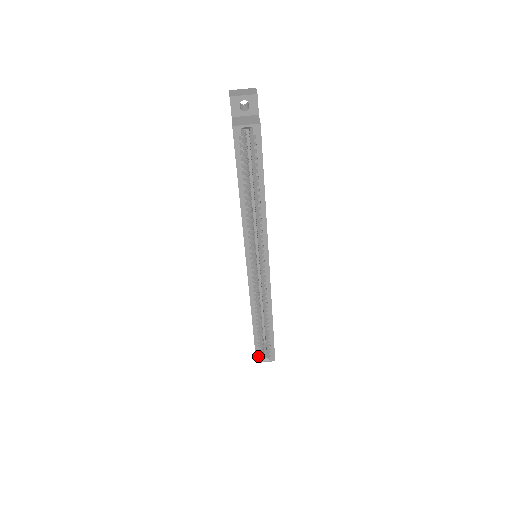
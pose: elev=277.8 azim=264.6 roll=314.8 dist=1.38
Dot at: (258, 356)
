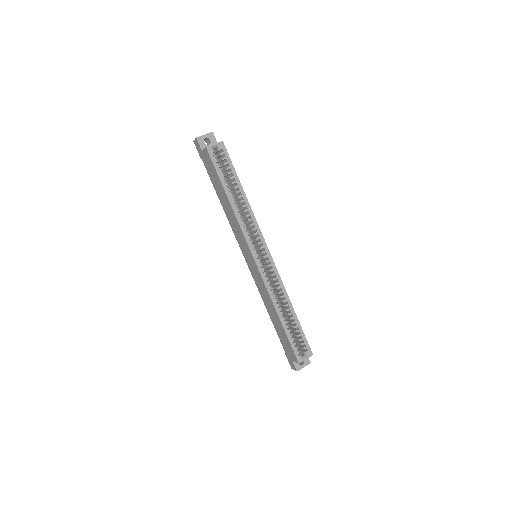
Dot at: (297, 354)
